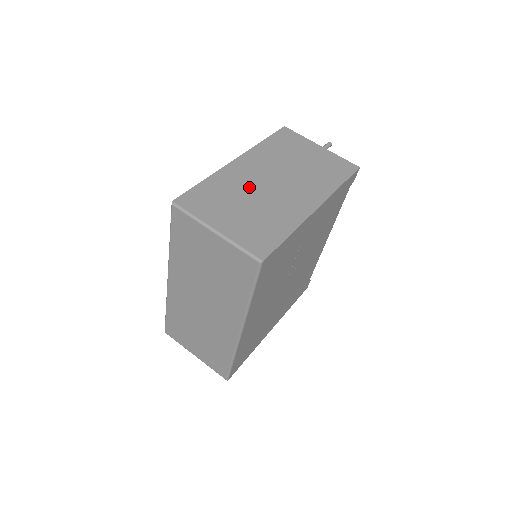
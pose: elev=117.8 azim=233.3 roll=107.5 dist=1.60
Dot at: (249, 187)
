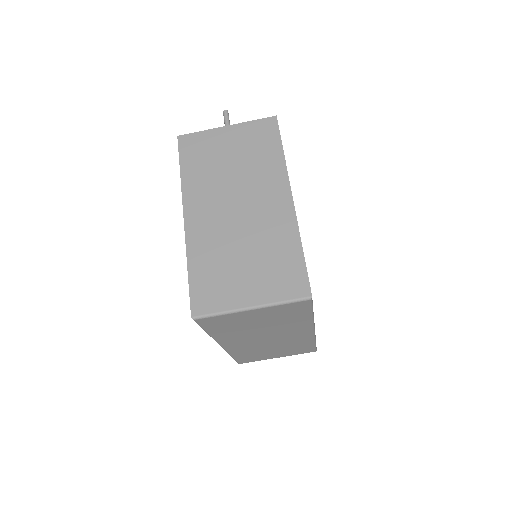
Dot at: (225, 236)
